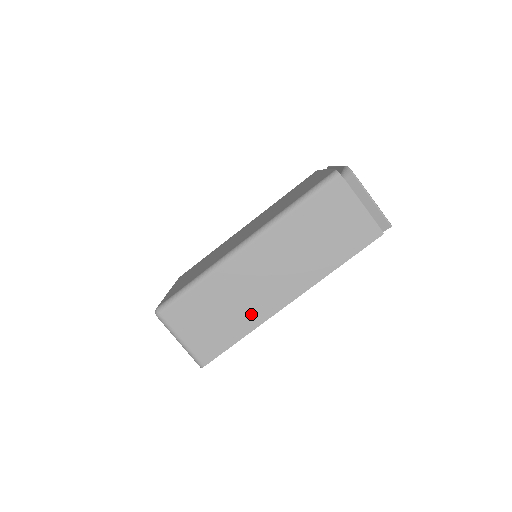
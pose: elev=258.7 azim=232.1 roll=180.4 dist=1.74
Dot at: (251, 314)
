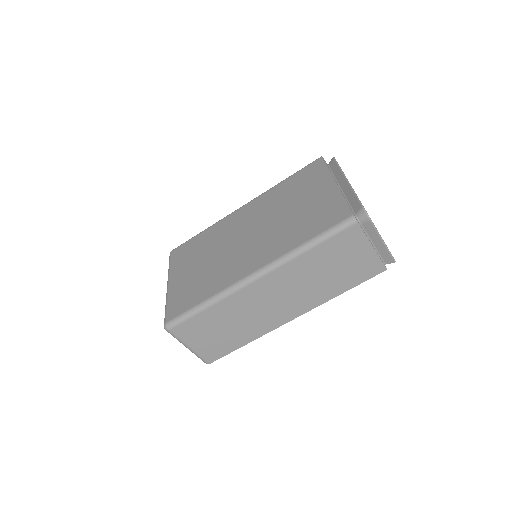
Dot at: (255, 328)
